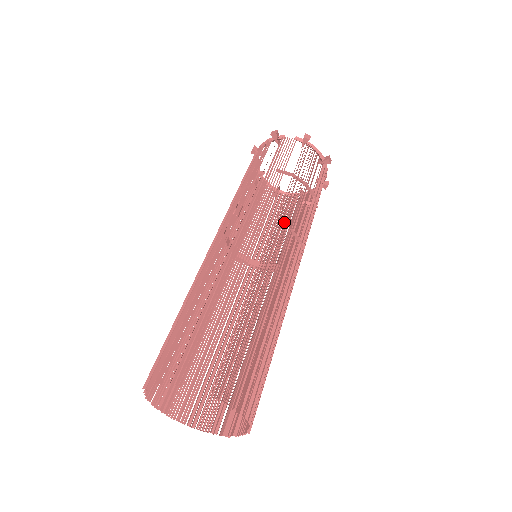
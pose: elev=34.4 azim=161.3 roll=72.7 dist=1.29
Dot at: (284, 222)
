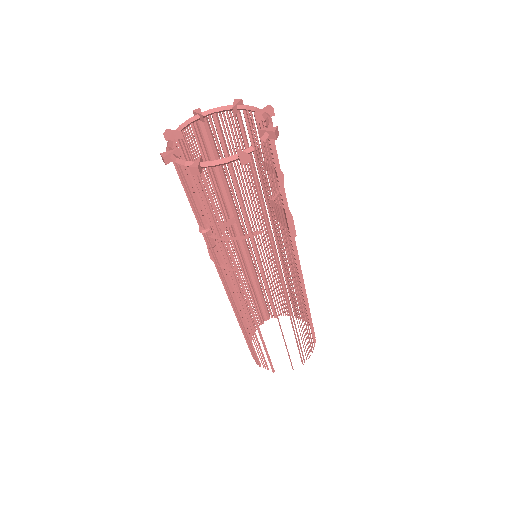
Dot at: (207, 170)
